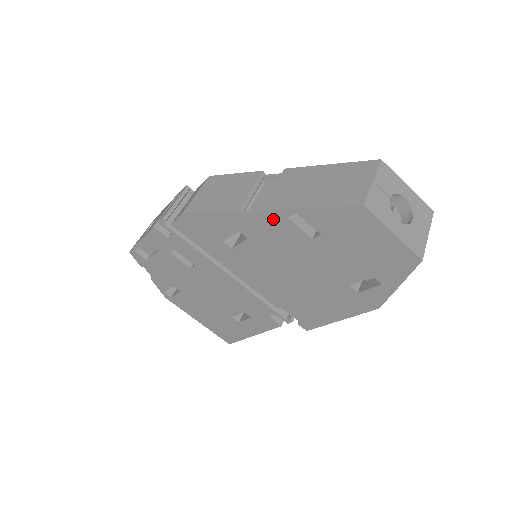
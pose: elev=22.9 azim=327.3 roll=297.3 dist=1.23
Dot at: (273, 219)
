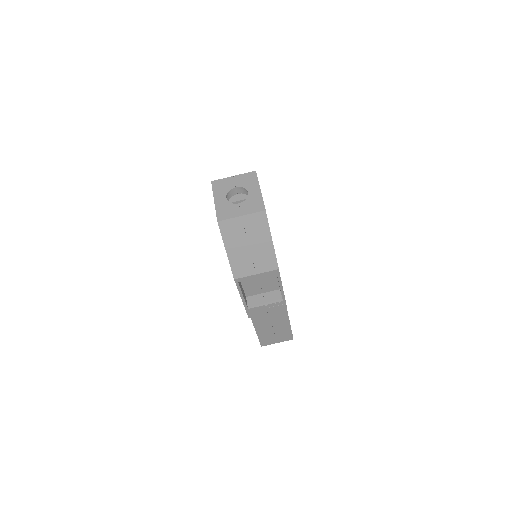
Dot at: occluded
